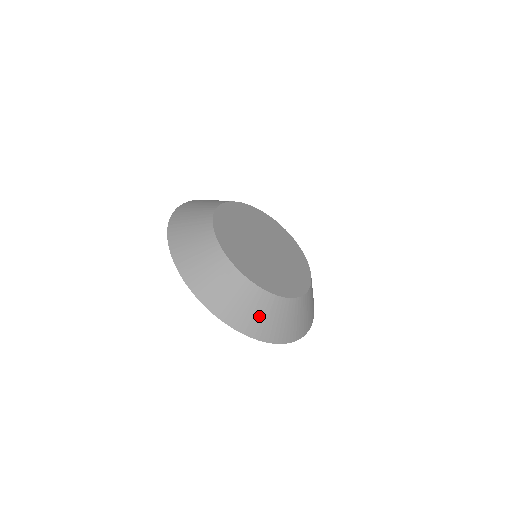
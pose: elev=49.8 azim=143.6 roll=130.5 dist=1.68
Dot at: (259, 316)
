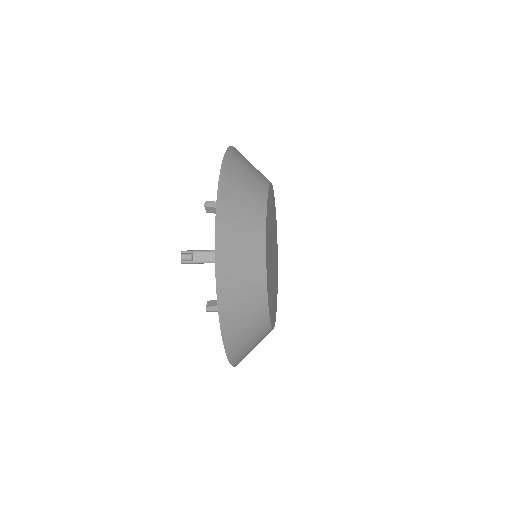
Dot at: occluded
